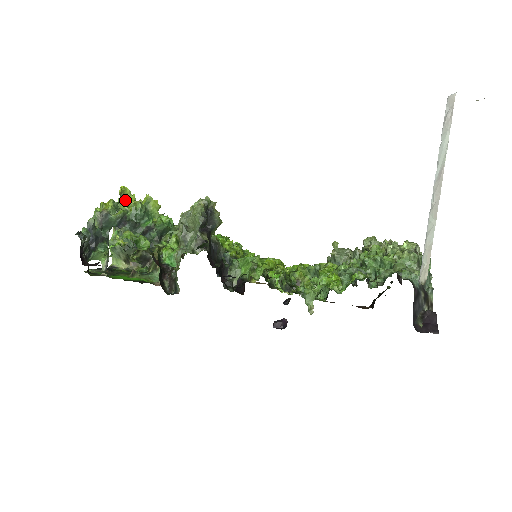
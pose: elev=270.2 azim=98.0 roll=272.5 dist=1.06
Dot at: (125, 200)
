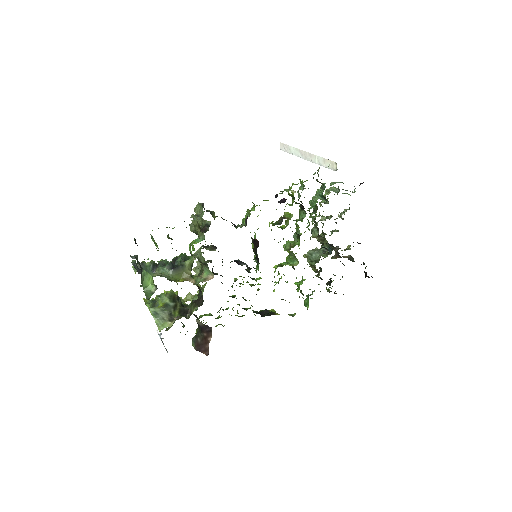
Dot at: occluded
